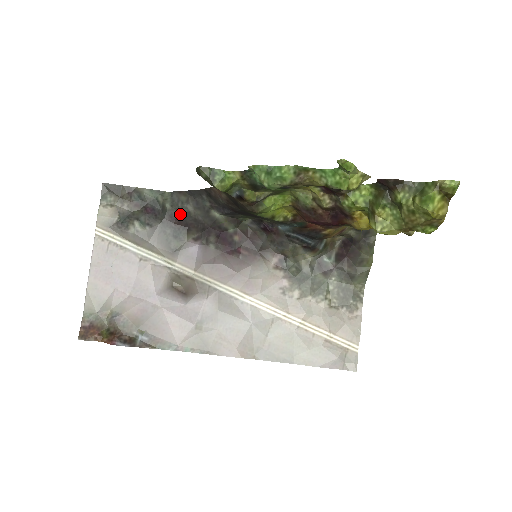
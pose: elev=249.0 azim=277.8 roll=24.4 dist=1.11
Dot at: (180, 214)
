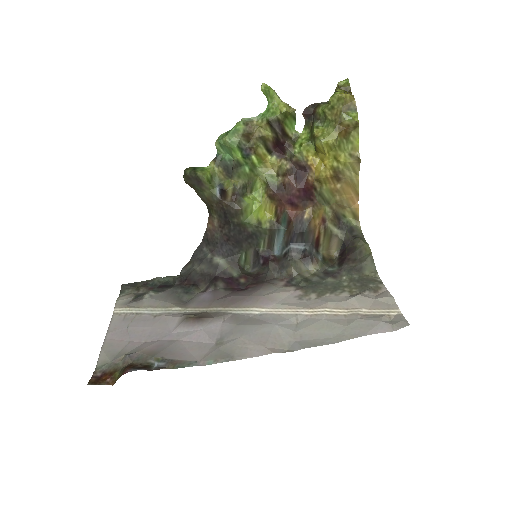
Dot at: (188, 276)
